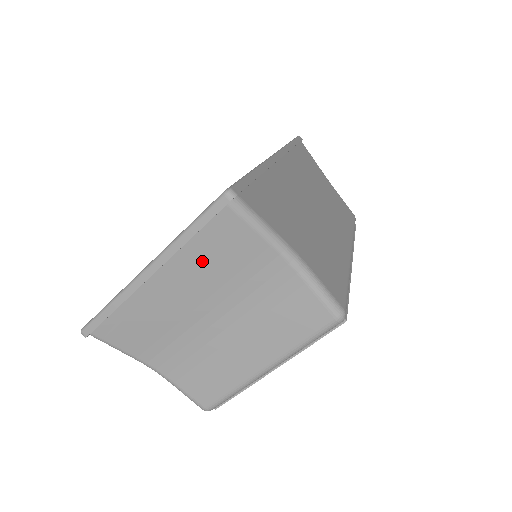
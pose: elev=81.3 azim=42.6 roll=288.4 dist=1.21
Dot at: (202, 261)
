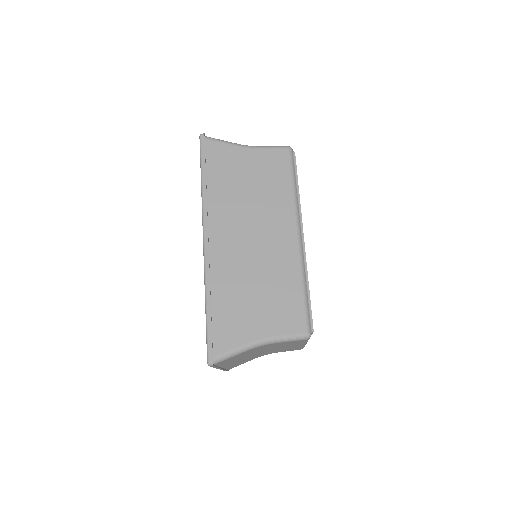
Dot at: (231, 361)
